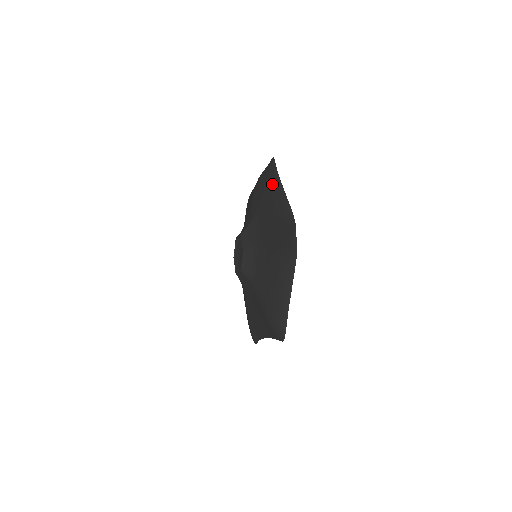
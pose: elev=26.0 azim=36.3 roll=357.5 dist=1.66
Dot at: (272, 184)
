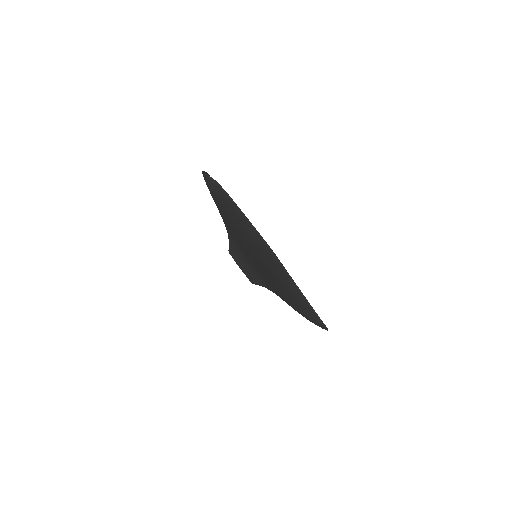
Dot at: occluded
